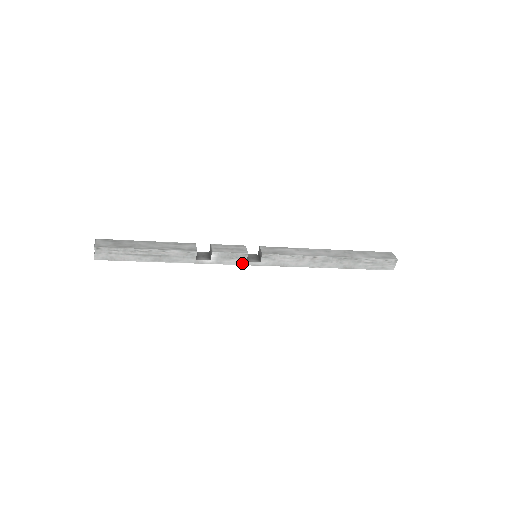
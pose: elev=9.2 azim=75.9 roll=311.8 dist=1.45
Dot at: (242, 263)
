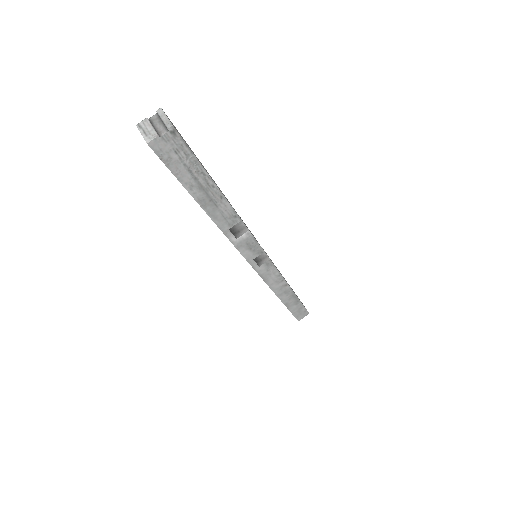
Dot at: (249, 258)
